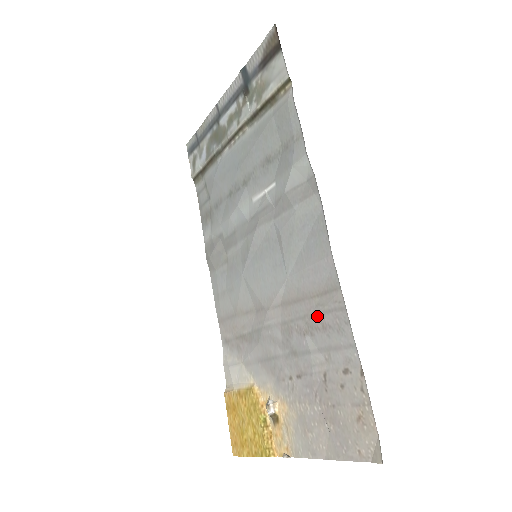
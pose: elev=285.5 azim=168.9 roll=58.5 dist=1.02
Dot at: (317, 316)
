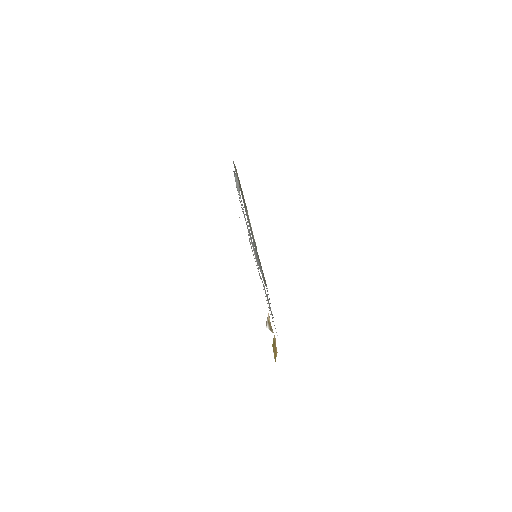
Dot at: occluded
